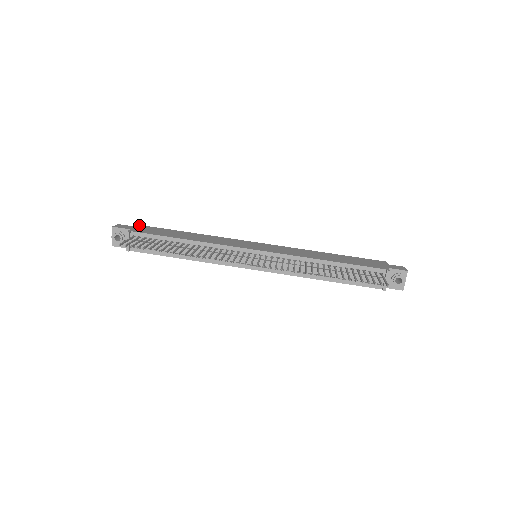
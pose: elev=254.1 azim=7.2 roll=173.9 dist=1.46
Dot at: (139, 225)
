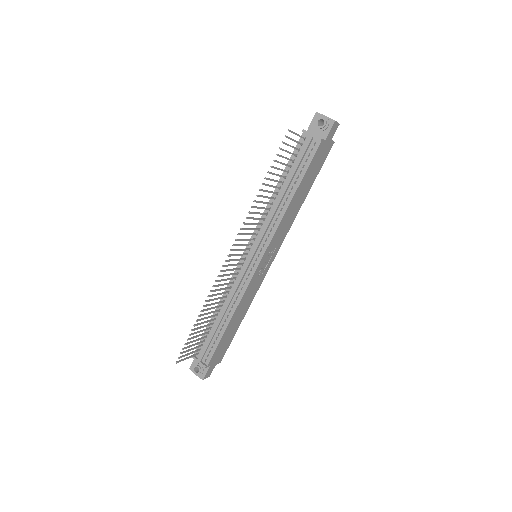
Dot at: occluded
